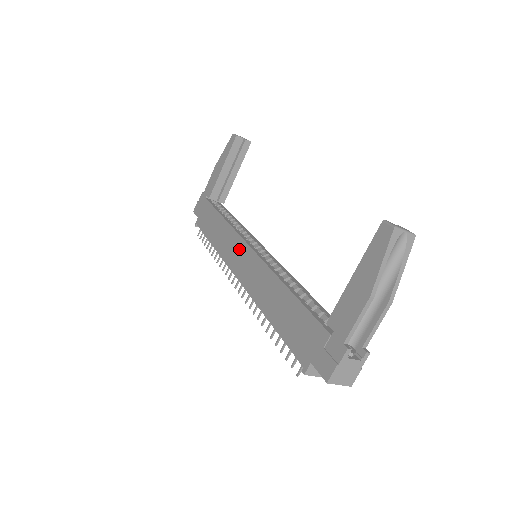
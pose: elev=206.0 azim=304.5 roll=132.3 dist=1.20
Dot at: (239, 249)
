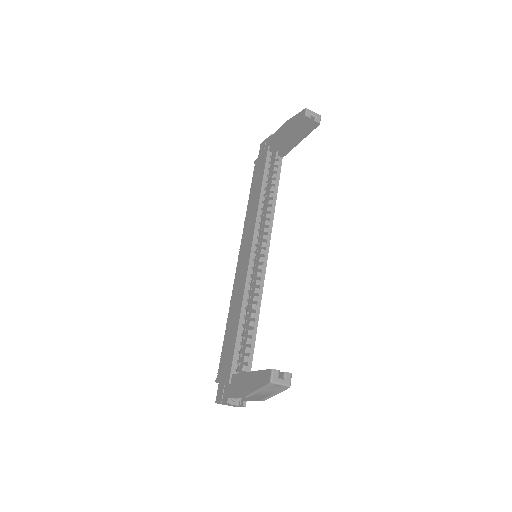
Dot at: (248, 241)
